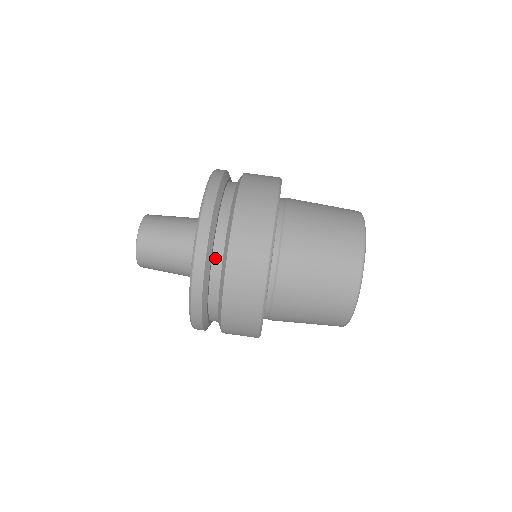
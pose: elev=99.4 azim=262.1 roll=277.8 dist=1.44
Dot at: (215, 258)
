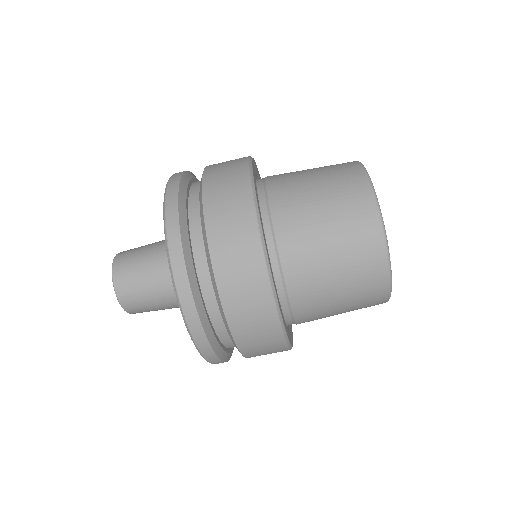
Dot at: (211, 311)
